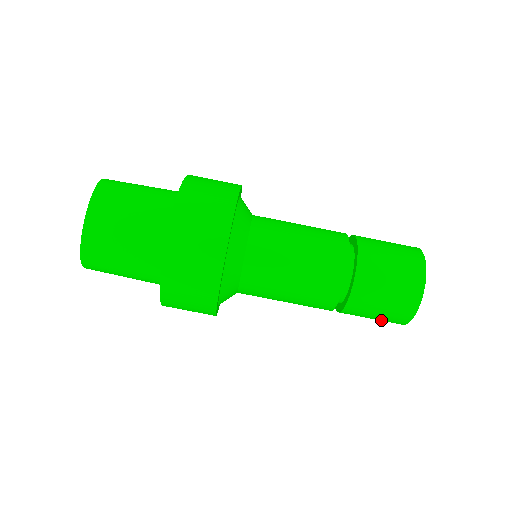
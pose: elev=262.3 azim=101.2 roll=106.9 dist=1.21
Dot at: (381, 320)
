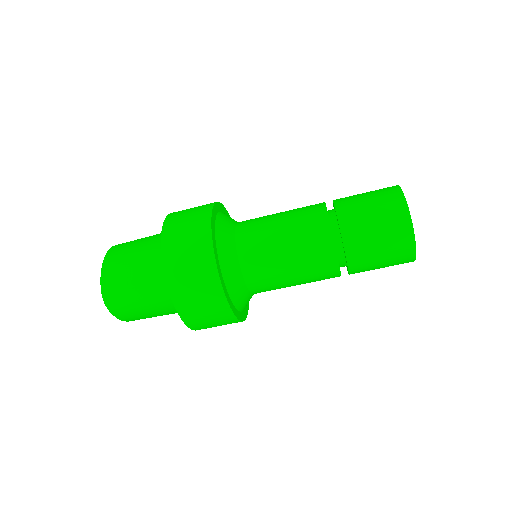
Dot at: occluded
